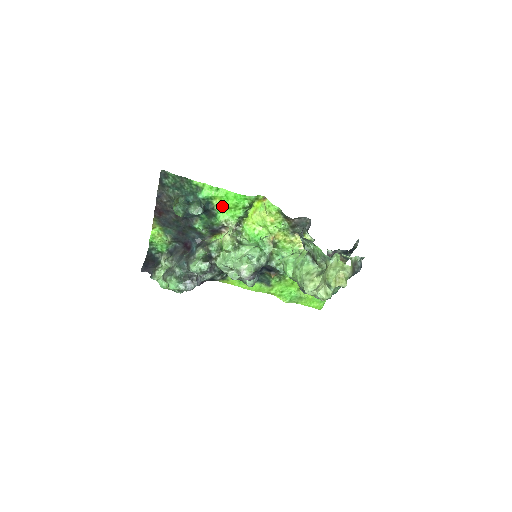
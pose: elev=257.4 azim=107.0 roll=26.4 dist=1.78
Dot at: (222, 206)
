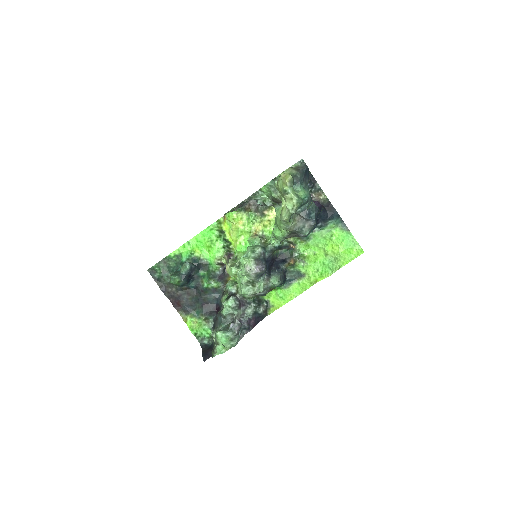
Dot at: (205, 252)
